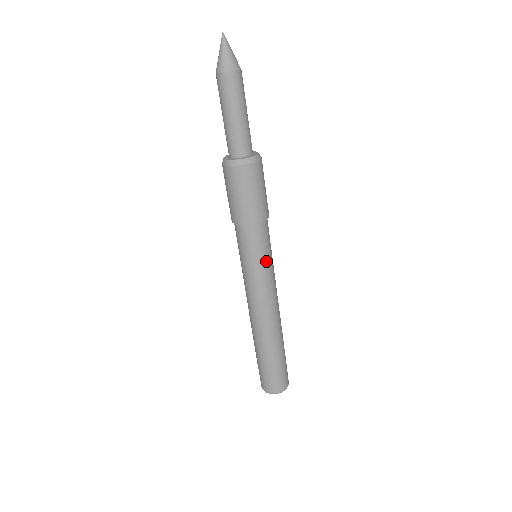
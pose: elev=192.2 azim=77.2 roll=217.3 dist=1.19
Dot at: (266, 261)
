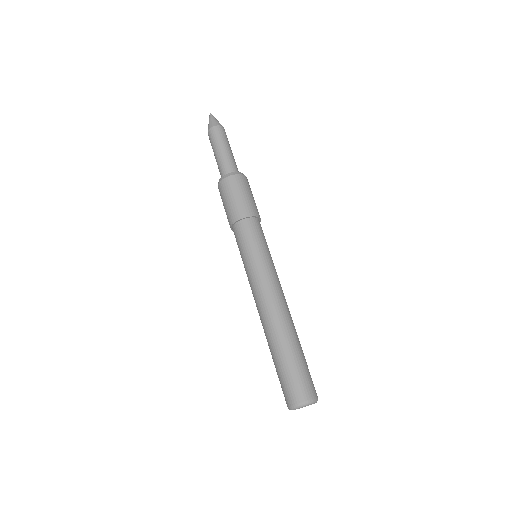
Dot at: (257, 252)
